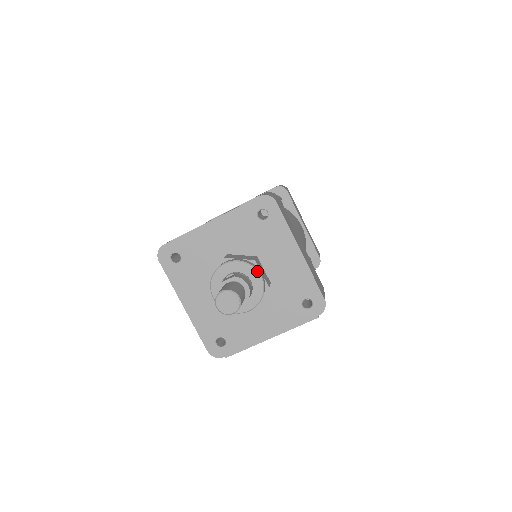
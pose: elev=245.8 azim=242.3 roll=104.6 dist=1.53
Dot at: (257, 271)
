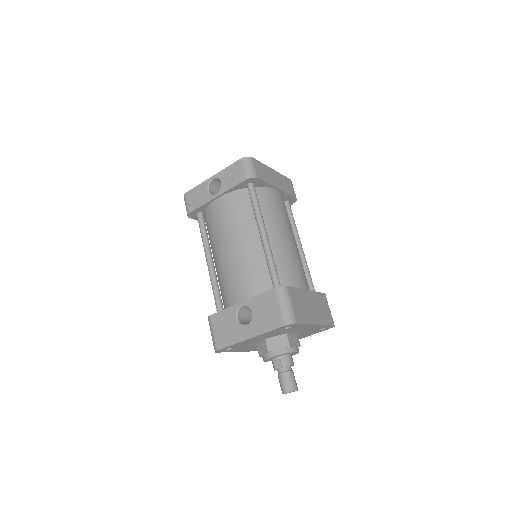
Dot at: (294, 352)
